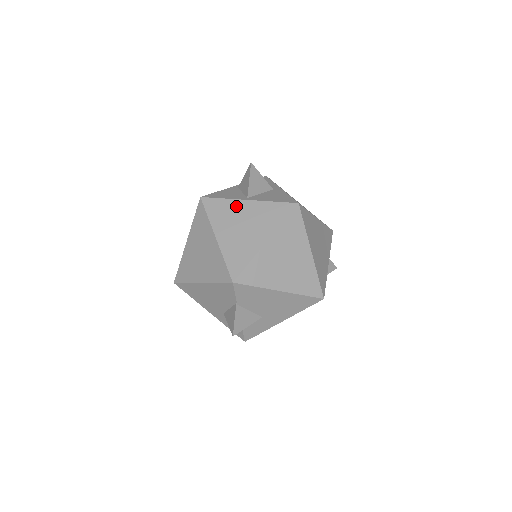
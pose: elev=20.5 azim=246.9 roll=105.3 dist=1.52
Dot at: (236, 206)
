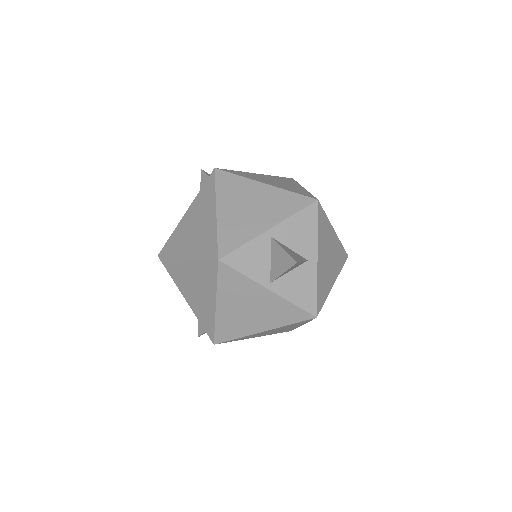
Dot at: (253, 289)
